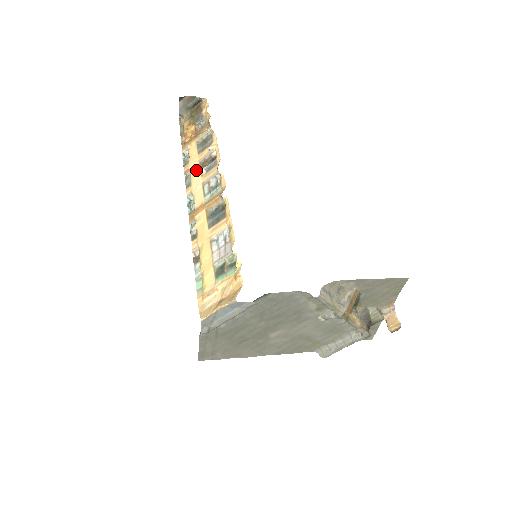
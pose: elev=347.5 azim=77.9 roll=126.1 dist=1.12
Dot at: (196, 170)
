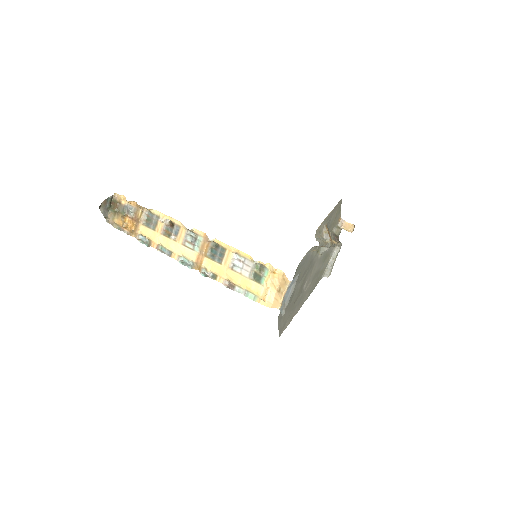
Dot at: (166, 241)
